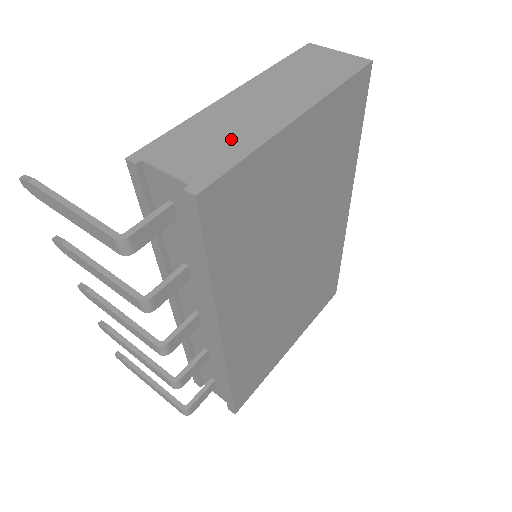
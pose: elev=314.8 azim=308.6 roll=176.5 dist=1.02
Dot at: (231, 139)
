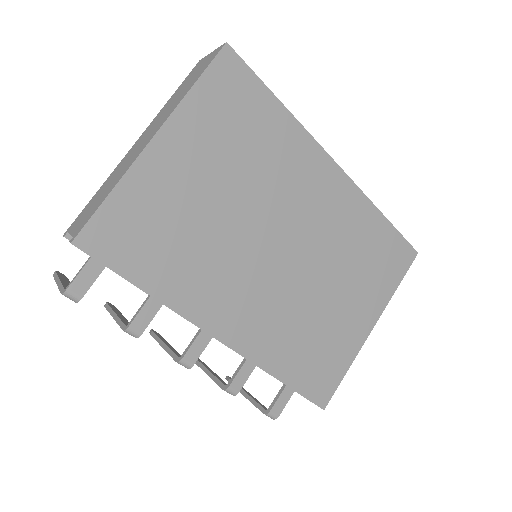
Dot at: (110, 186)
